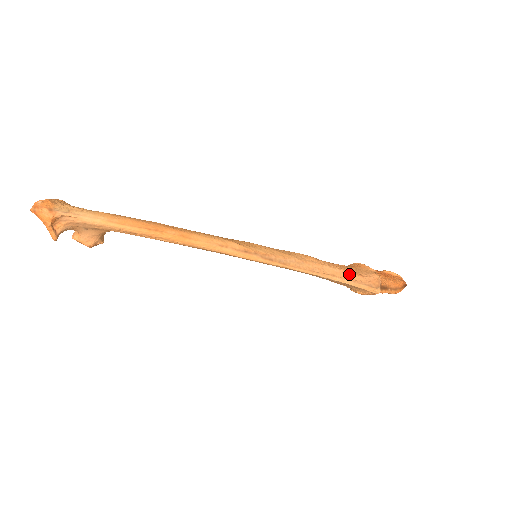
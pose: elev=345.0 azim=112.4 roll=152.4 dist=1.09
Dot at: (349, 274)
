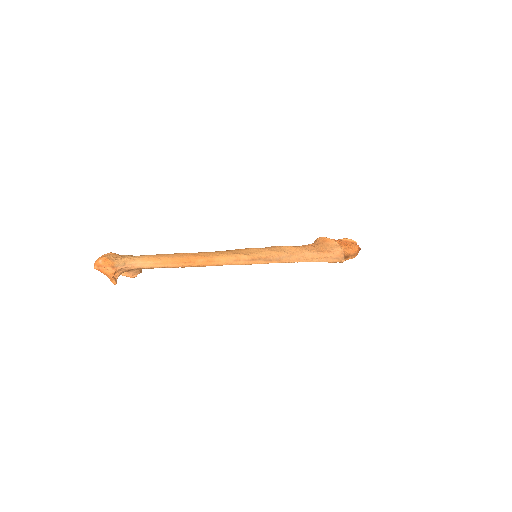
Dot at: (322, 254)
